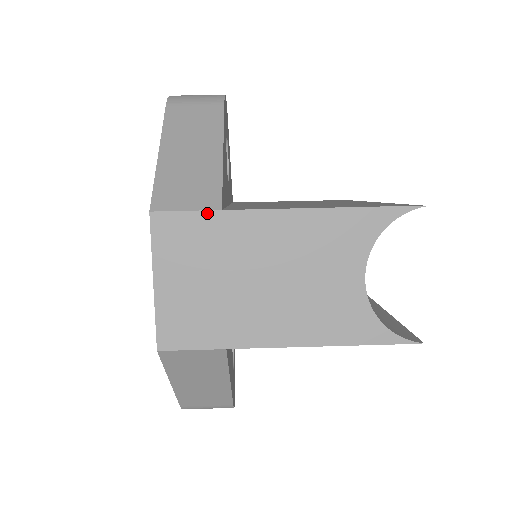
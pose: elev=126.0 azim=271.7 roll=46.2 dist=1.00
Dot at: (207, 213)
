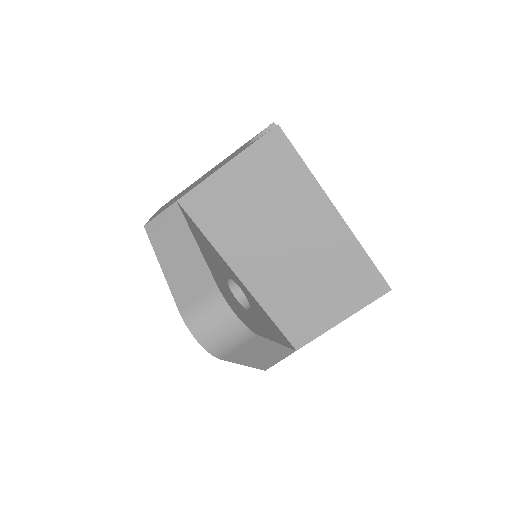
Dot at: (290, 354)
